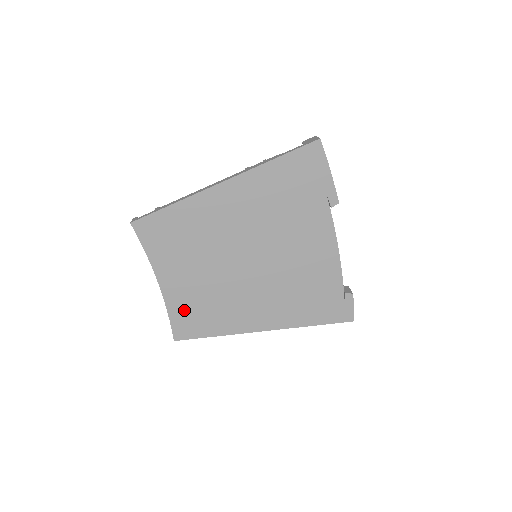
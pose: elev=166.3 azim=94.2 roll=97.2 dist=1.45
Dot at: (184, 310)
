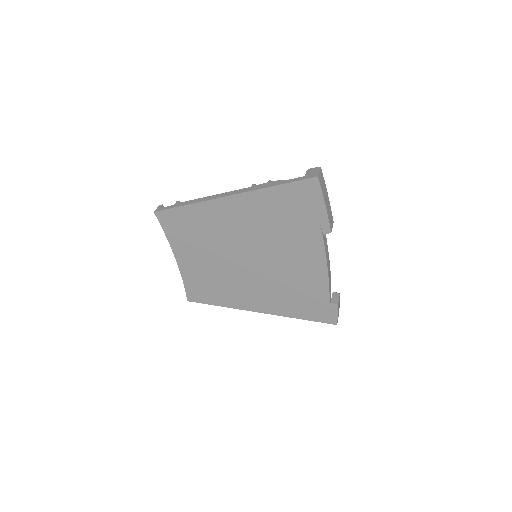
Dot at: (195, 282)
